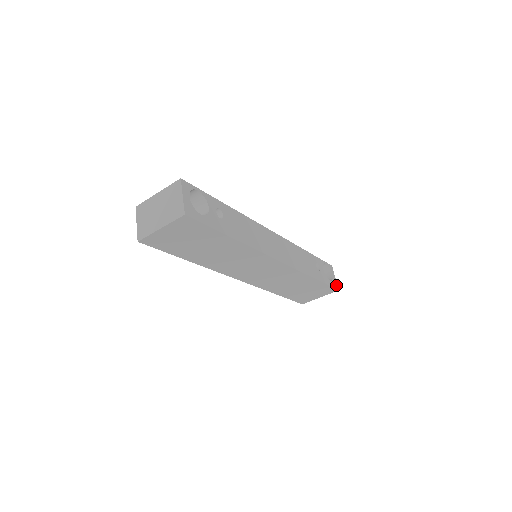
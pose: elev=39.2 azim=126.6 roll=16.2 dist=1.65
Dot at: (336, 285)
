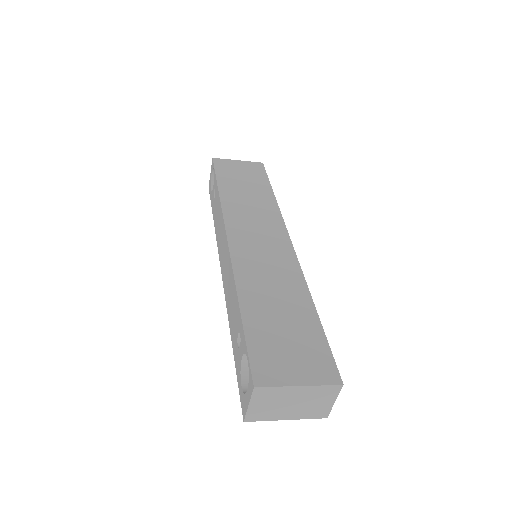
Dot at: occluded
